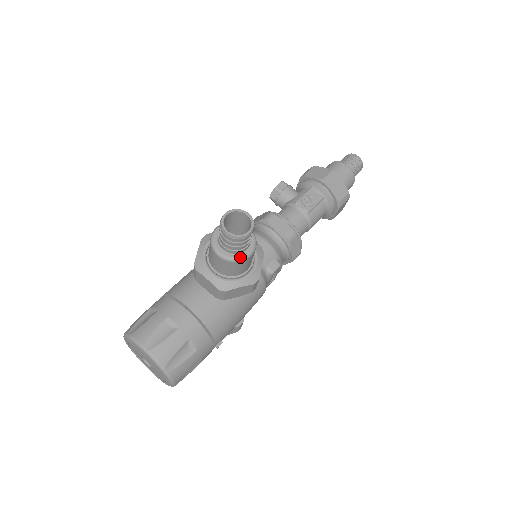
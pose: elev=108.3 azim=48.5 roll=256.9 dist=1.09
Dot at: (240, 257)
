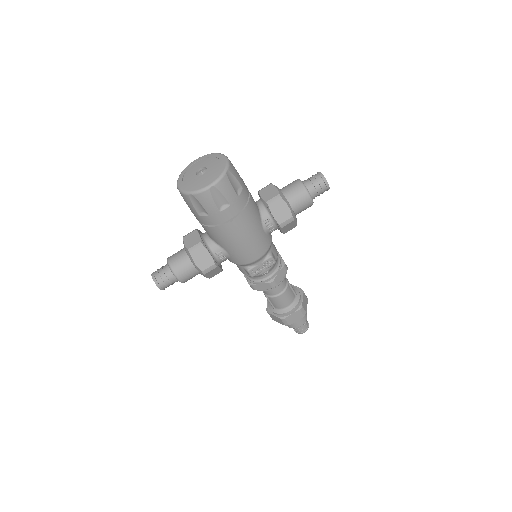
Dot at: (309, 192)
